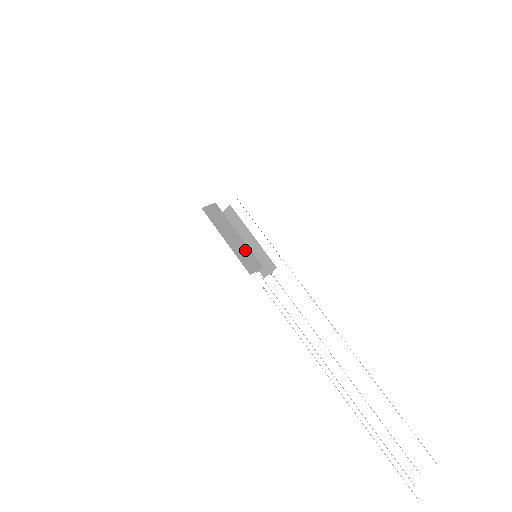
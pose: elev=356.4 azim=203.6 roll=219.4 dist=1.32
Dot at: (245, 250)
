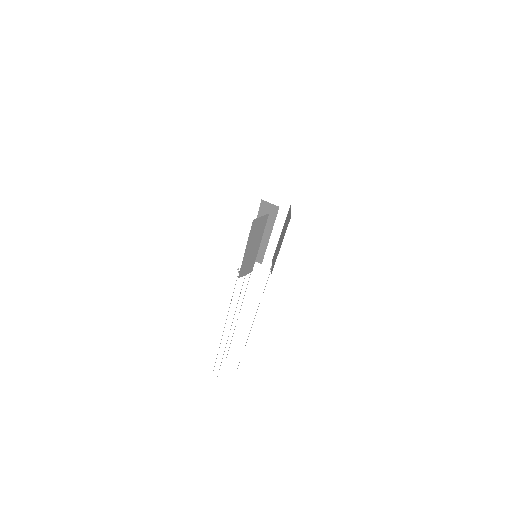
Dot at: (252, 258)
